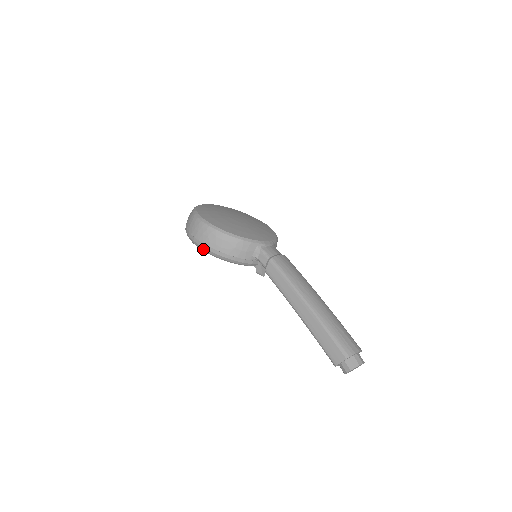
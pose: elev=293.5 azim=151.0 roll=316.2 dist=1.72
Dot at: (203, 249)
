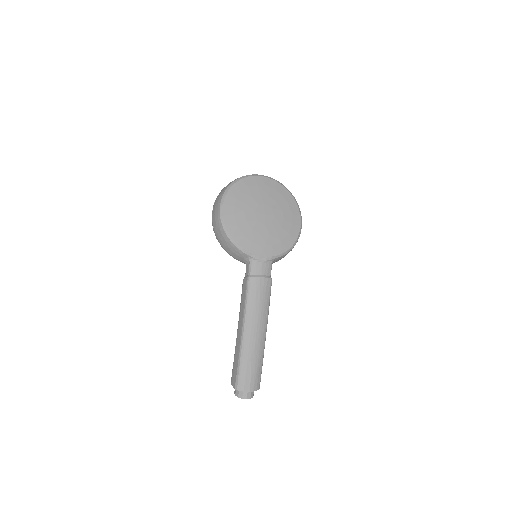
Dot at: occluded
